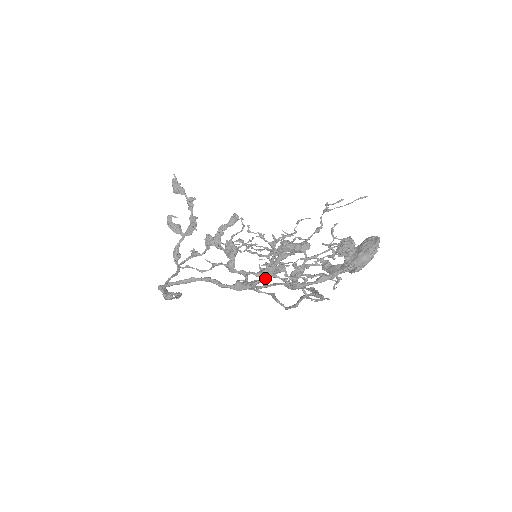
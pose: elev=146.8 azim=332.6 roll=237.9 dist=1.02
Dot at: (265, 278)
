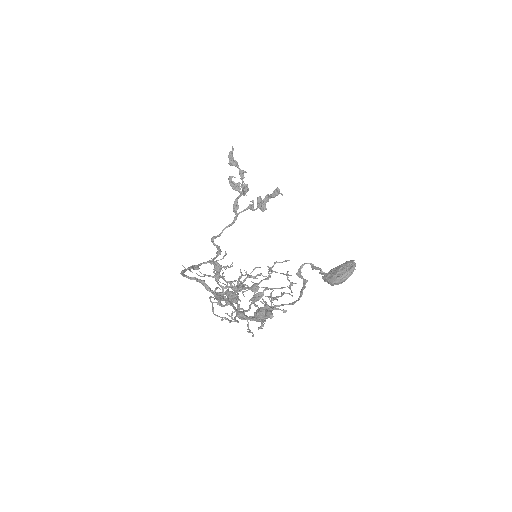
Dot at: occluded
